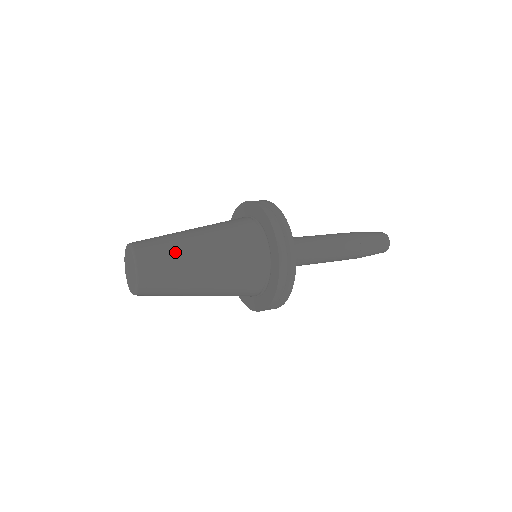
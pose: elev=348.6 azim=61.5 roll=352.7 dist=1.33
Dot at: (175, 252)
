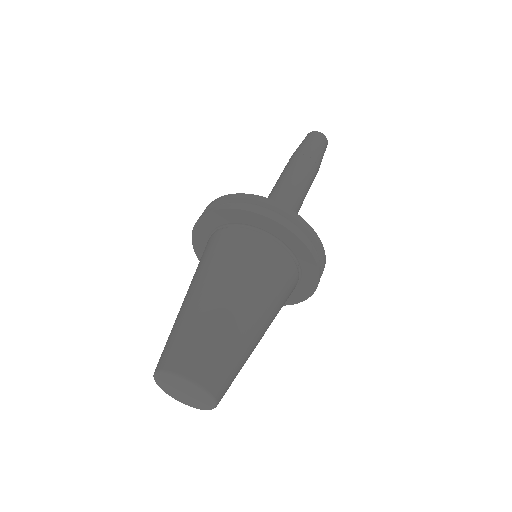
Dot at: (216, 334)
